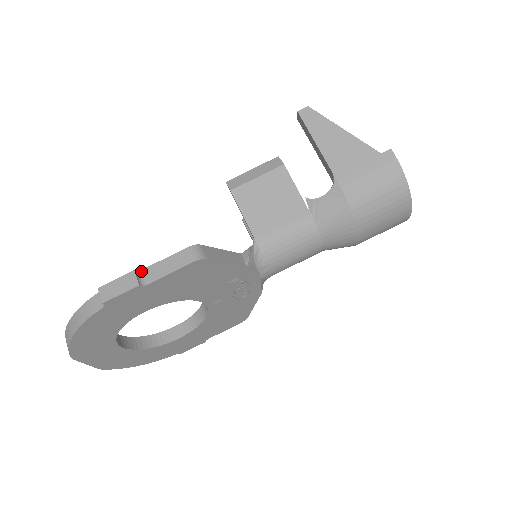
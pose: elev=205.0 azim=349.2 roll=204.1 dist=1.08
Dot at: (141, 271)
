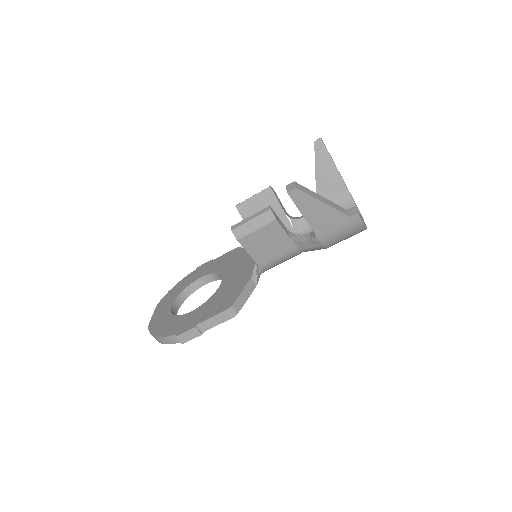
Dot at: (199, 324)
